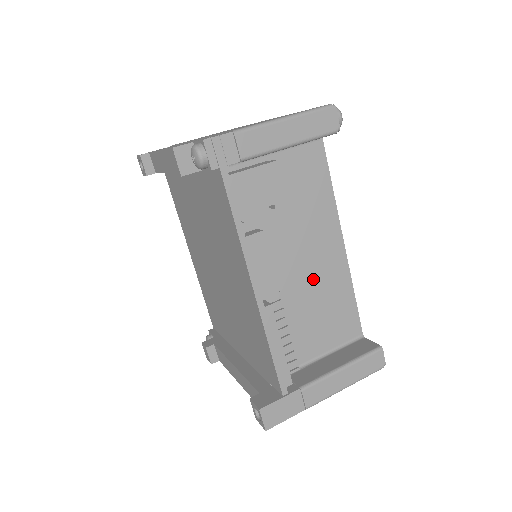
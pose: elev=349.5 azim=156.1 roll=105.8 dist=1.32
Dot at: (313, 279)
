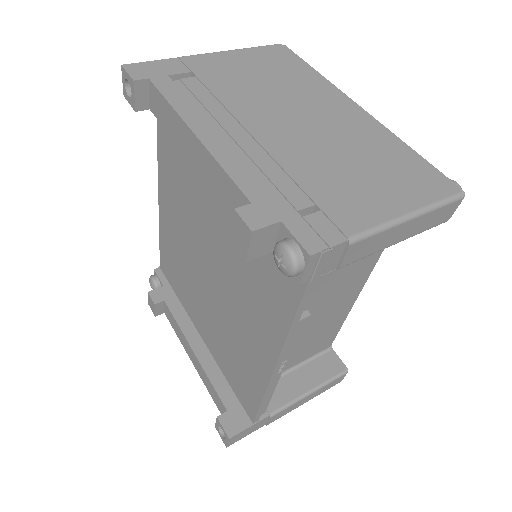
Dot at: (320, 319)
